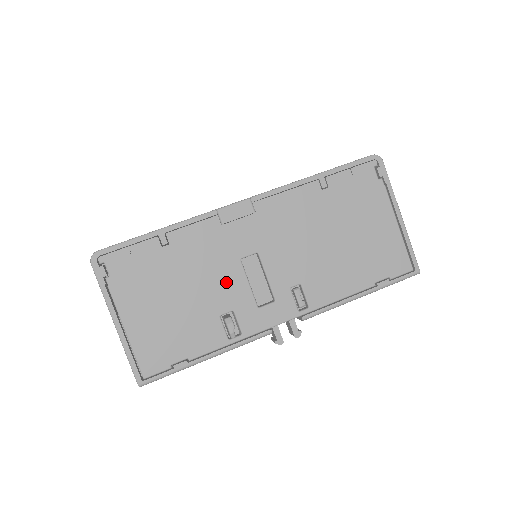
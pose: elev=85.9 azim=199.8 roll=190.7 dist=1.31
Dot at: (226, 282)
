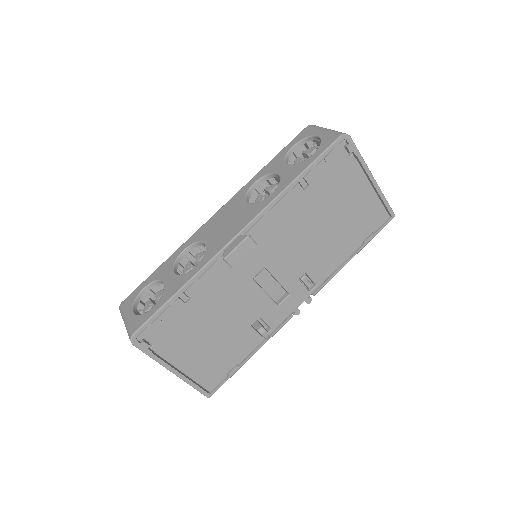
Dot at: (247, 301)
